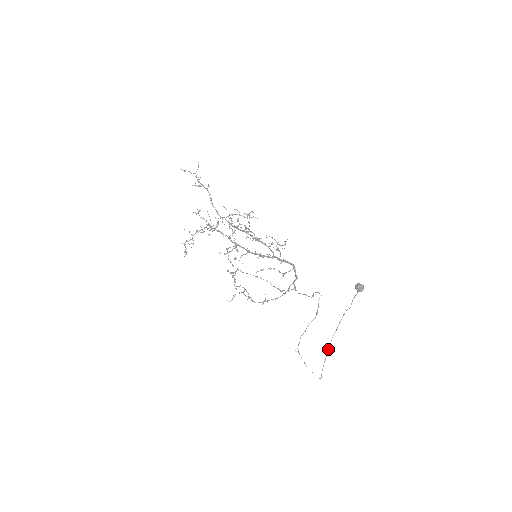
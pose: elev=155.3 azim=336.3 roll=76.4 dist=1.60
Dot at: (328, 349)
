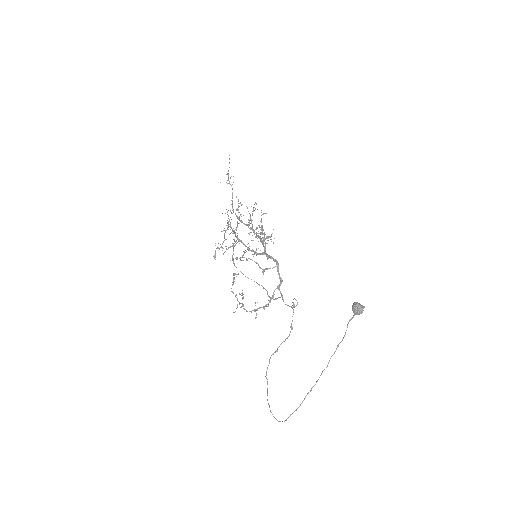
Dot at: occluded
